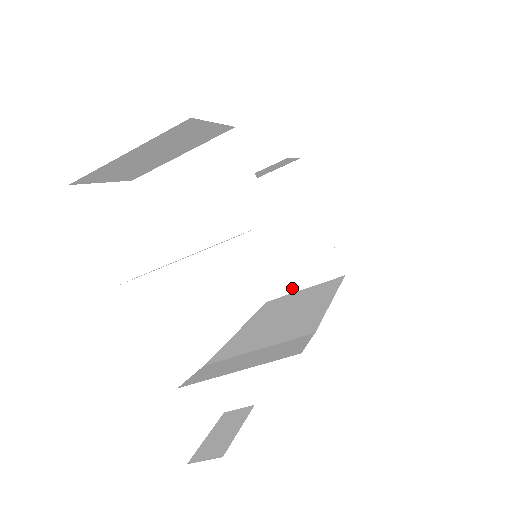
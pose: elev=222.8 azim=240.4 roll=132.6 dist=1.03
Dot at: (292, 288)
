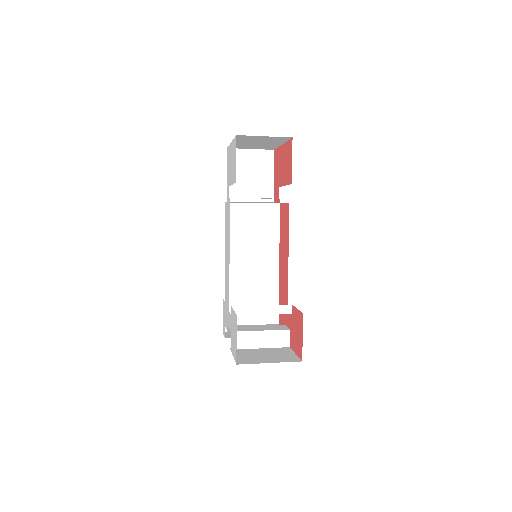
Dot at: (246, 203)
